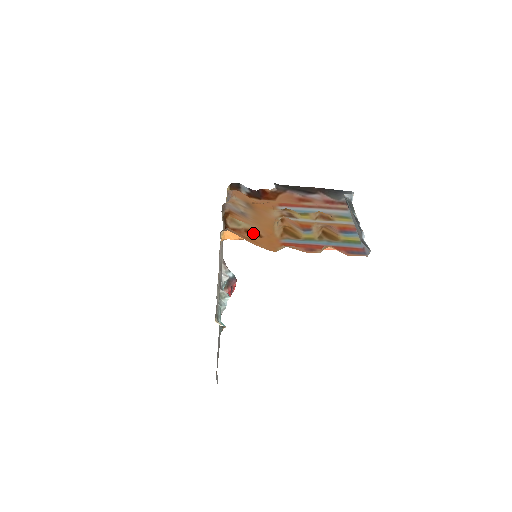
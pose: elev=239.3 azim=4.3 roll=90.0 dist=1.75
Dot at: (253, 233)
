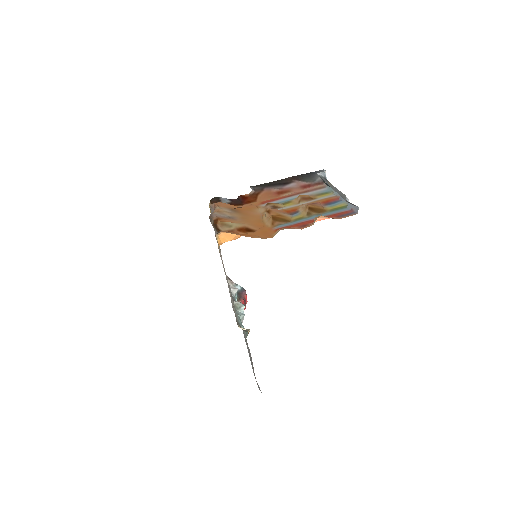
Dot at: (246, 230)
